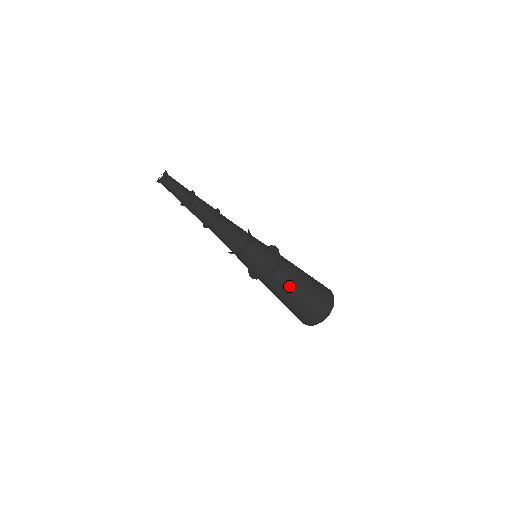
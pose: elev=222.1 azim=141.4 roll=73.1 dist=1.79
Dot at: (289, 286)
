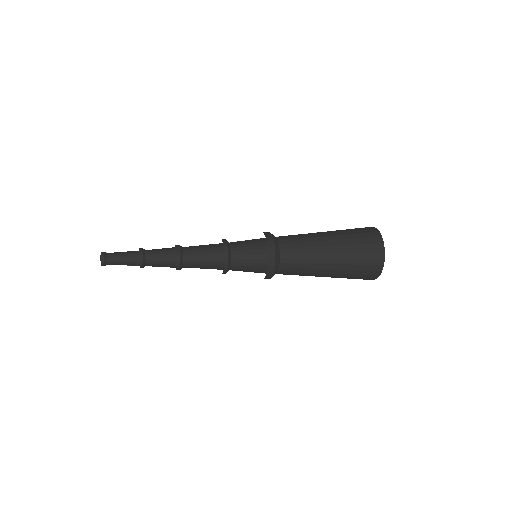
Dot at: (308, 269)
